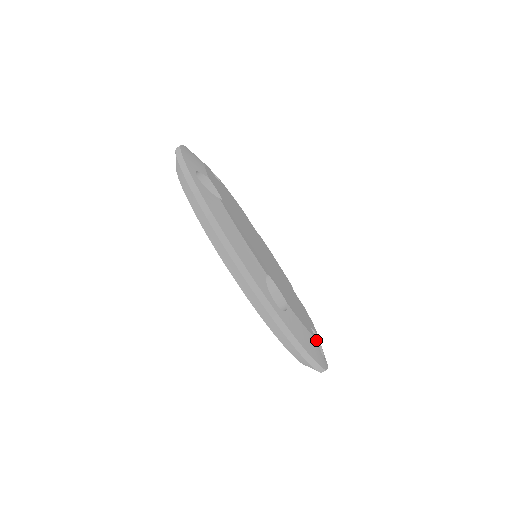
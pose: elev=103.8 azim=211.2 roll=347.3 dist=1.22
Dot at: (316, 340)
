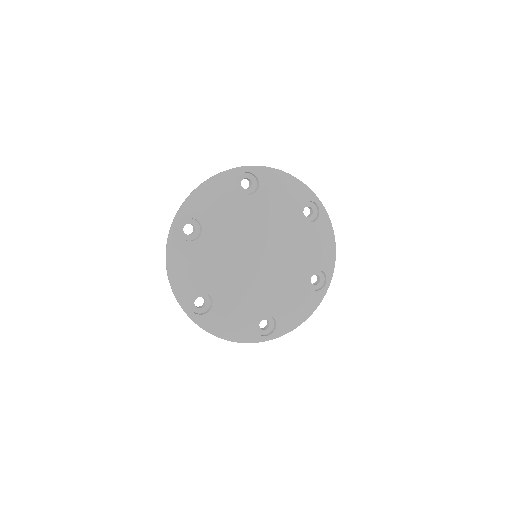
Dot at: (311, 293)
